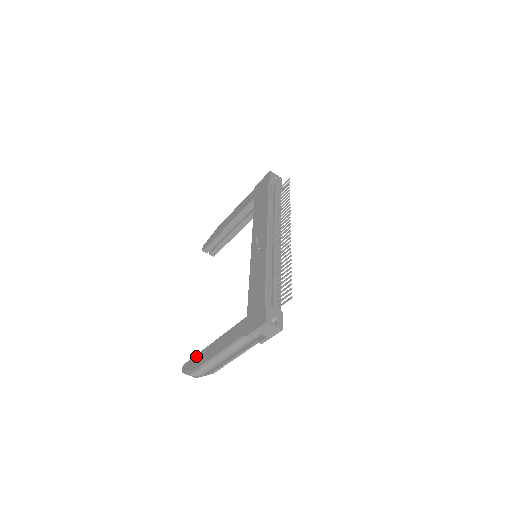
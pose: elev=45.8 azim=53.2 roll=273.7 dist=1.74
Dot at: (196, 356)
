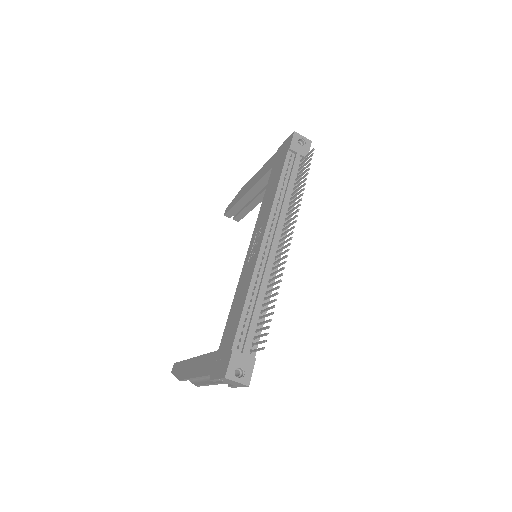
Dot at: (182, 362)
